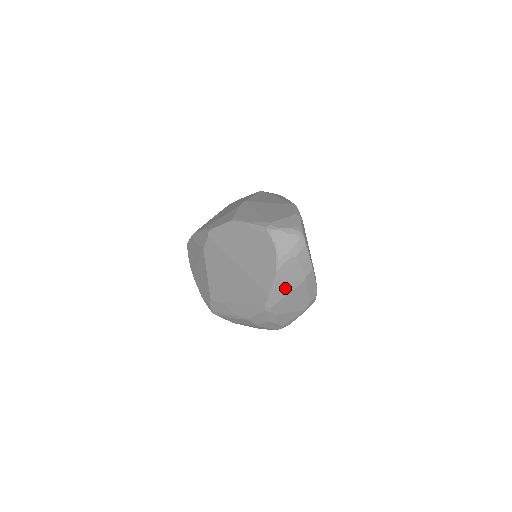
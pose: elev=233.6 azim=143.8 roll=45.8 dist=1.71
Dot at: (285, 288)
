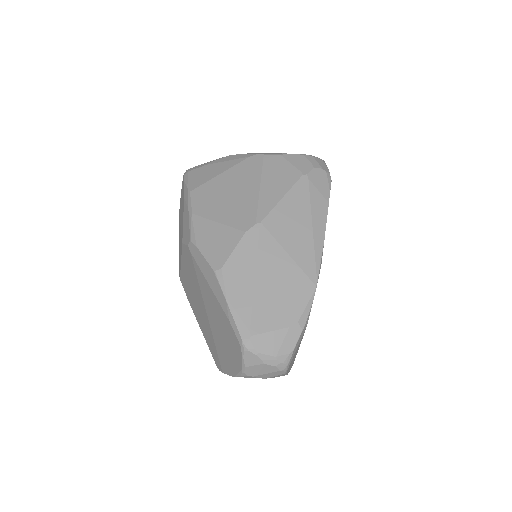
Dot at: occluded
